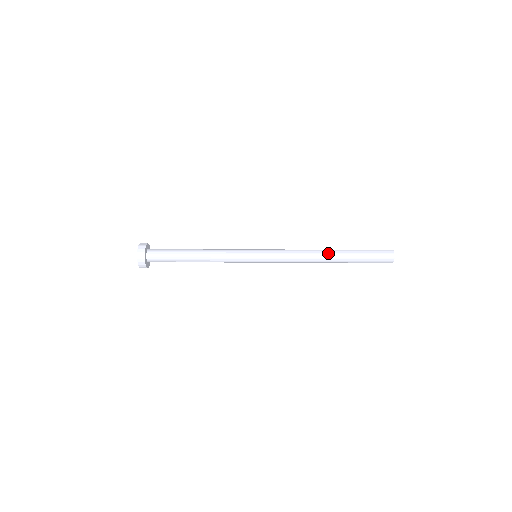
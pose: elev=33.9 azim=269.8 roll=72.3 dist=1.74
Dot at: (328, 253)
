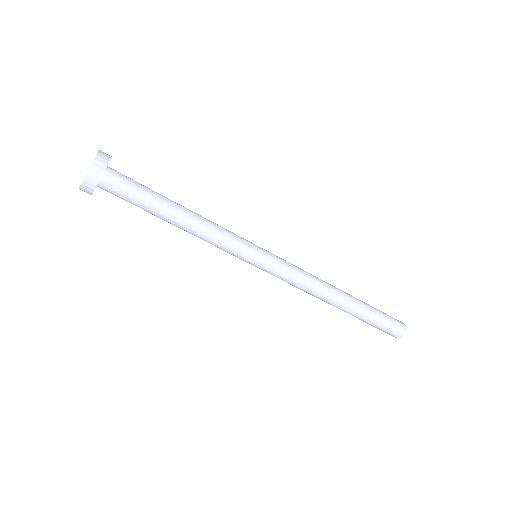
Dot at: (342, 291)
